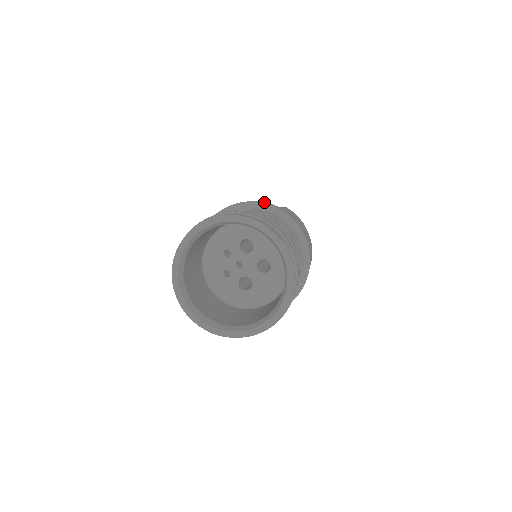
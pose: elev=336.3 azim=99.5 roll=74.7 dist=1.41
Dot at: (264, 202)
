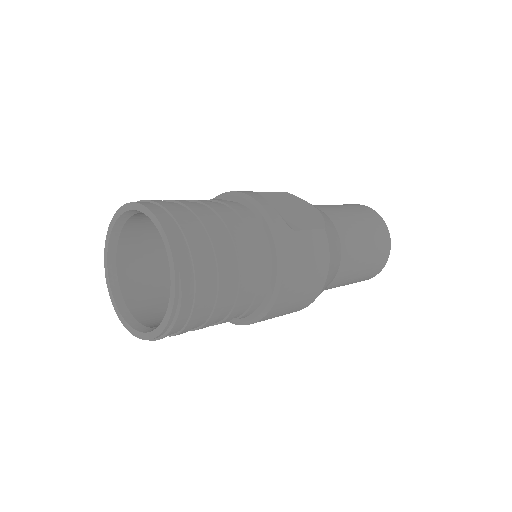
Dot at: (274, 212)
